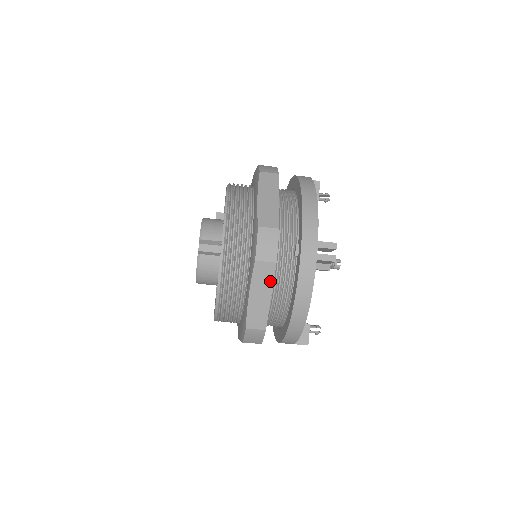
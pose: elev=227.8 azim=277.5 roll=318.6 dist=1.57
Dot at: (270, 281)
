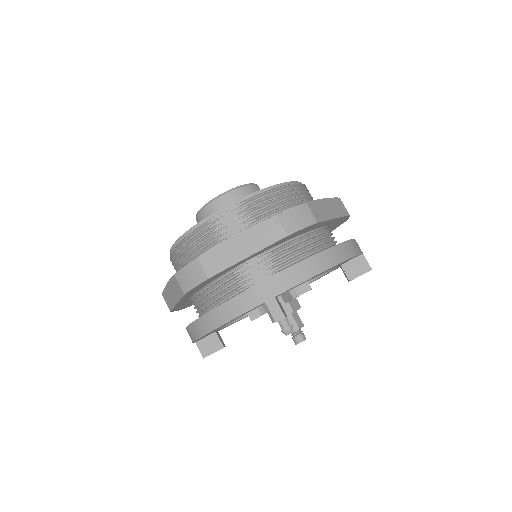
Dot at: (340, 214)
